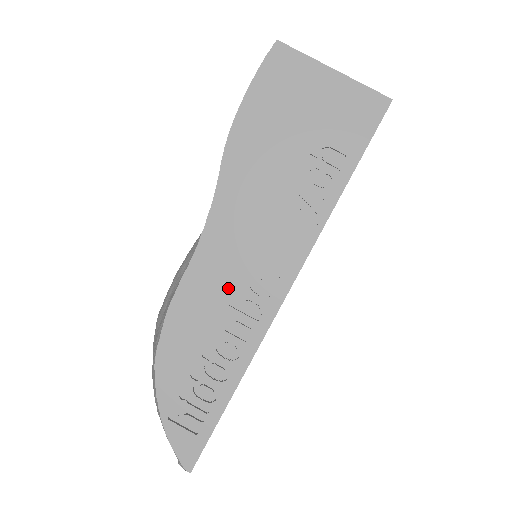
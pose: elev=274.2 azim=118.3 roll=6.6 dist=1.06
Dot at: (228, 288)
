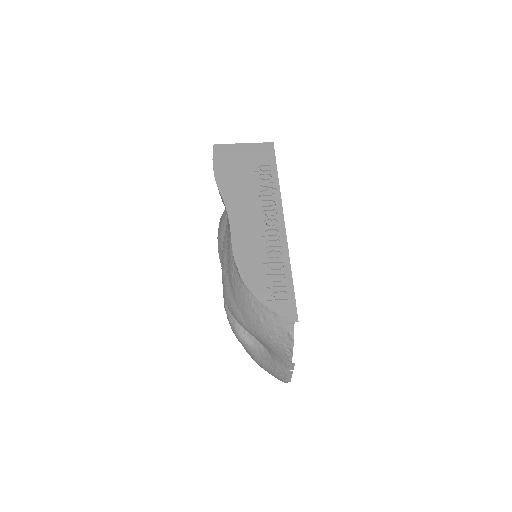
Dot at: (256, 232)
